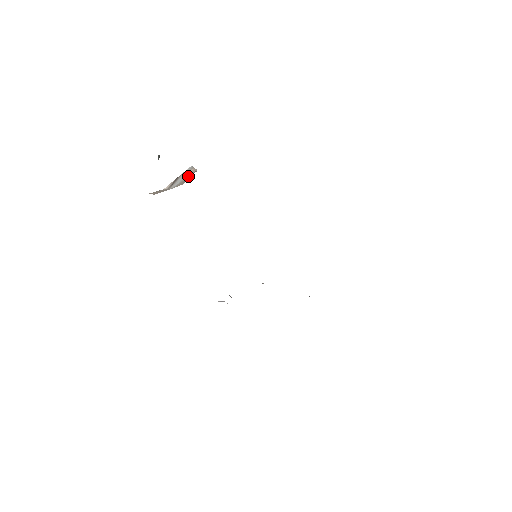
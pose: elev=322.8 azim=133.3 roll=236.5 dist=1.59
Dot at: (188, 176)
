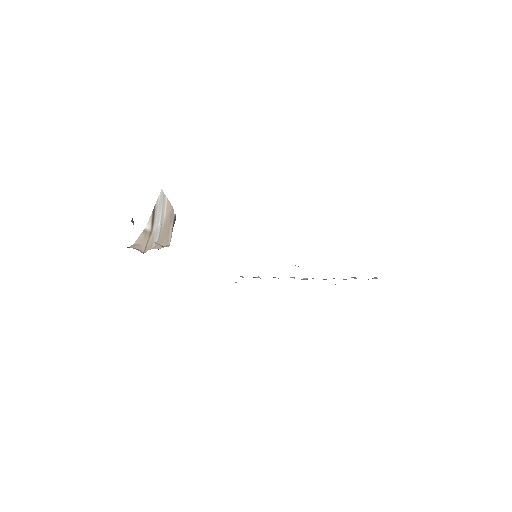
Dot at: (166, 216)
